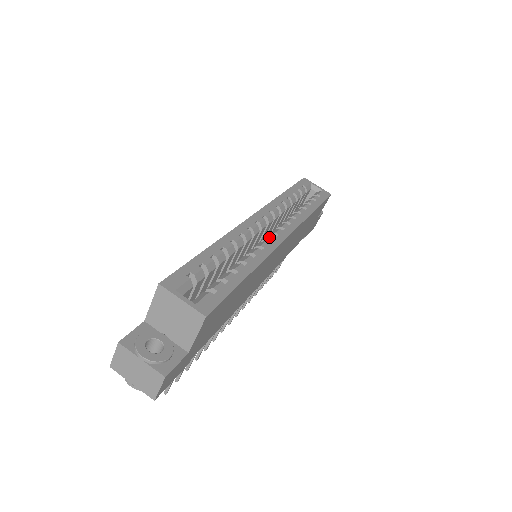
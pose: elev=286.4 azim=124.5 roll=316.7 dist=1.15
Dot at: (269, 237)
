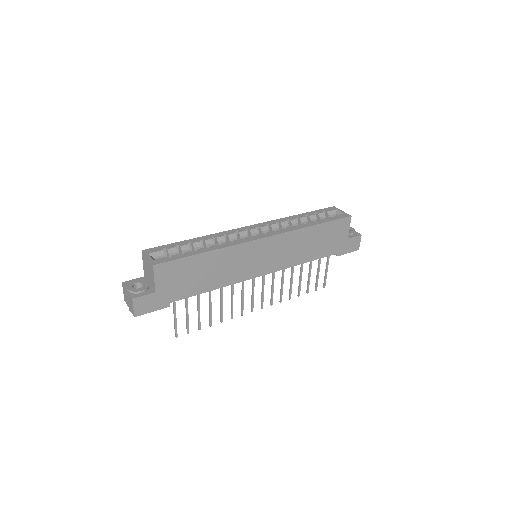
Dot at: (248, 237)
